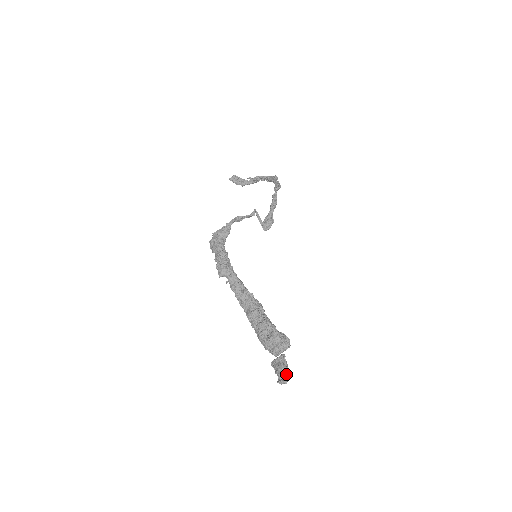
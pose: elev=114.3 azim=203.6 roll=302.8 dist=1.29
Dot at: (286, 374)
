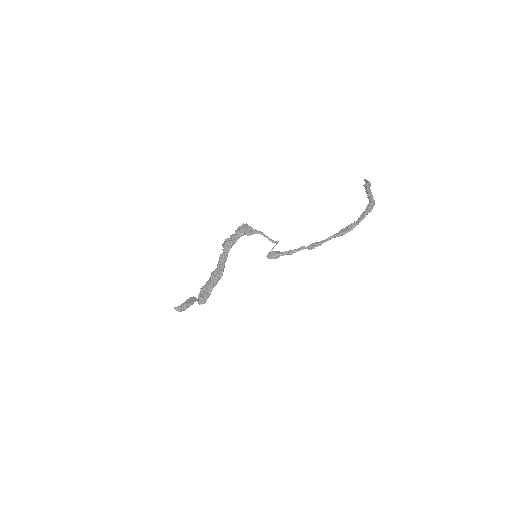
Dot at: (181, 310)
